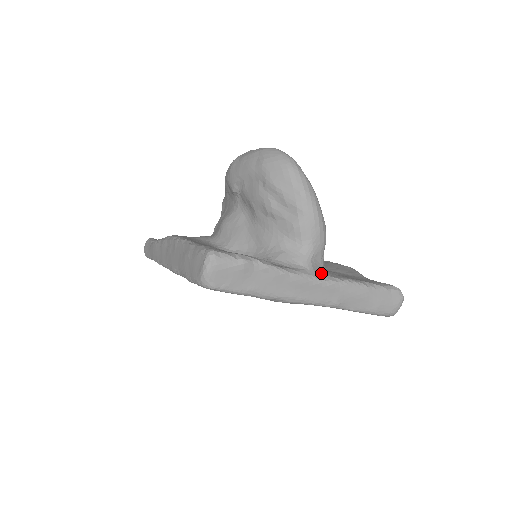
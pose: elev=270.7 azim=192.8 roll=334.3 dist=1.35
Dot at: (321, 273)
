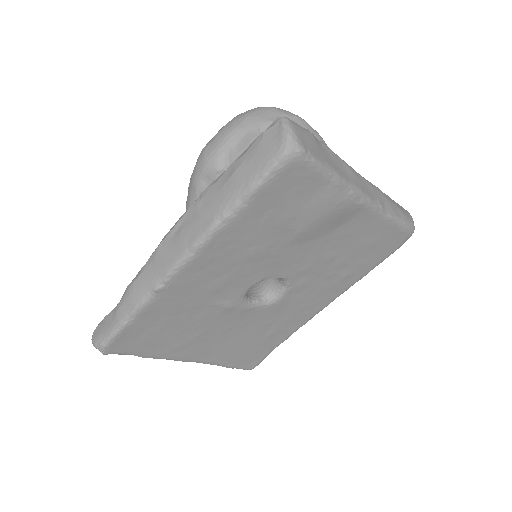
Dot at: occluded
